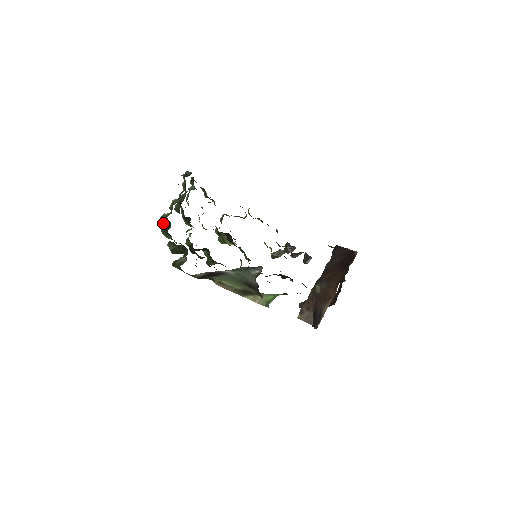
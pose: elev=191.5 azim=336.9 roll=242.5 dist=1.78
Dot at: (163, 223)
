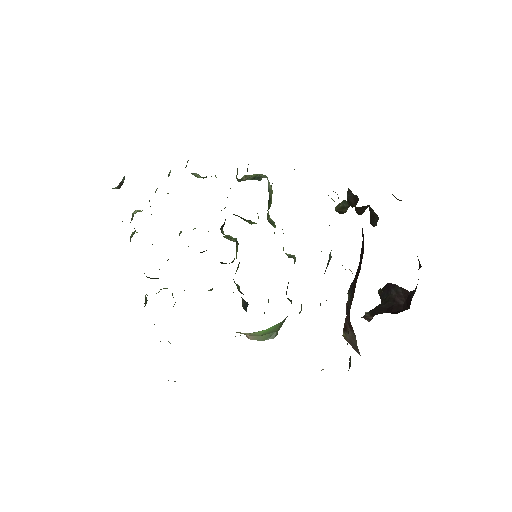
Dot at: occluded
